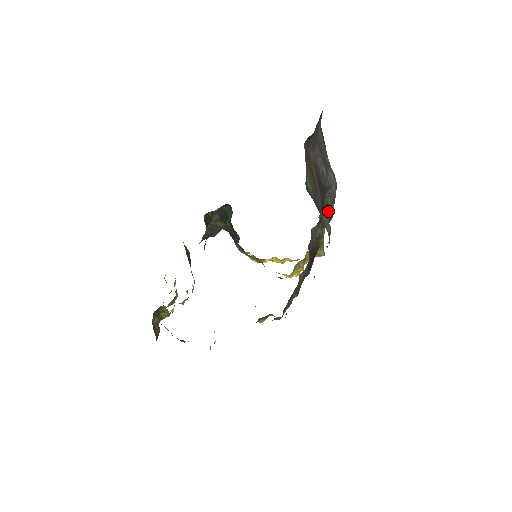
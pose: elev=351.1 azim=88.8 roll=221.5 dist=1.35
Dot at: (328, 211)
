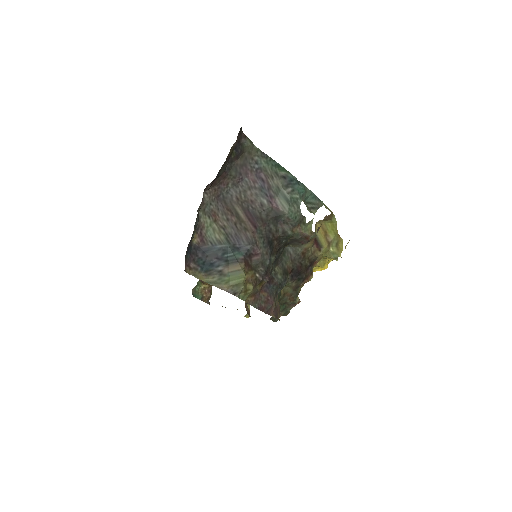
Dot at: (293, 235)
